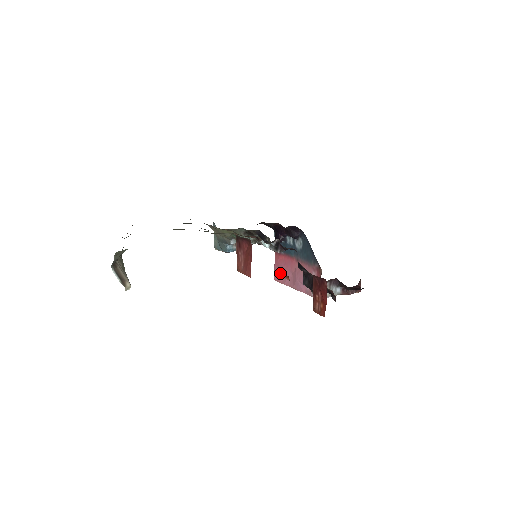
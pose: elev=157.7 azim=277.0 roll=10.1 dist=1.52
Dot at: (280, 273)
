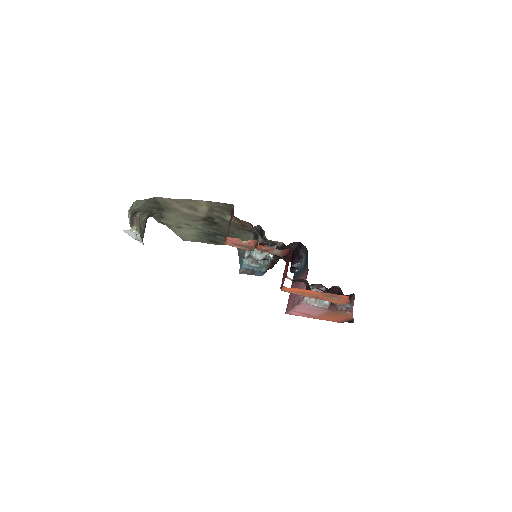
Dot at: (289, 302)
